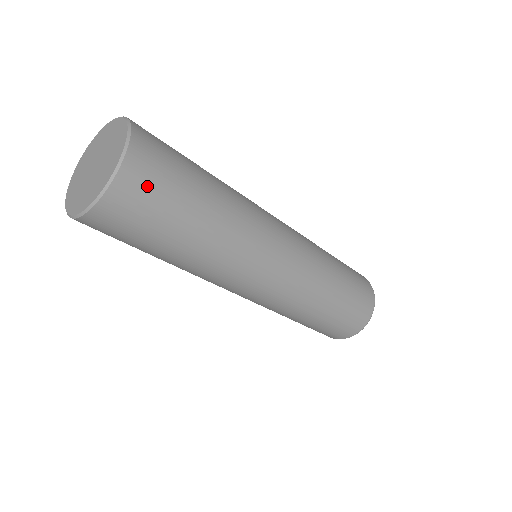
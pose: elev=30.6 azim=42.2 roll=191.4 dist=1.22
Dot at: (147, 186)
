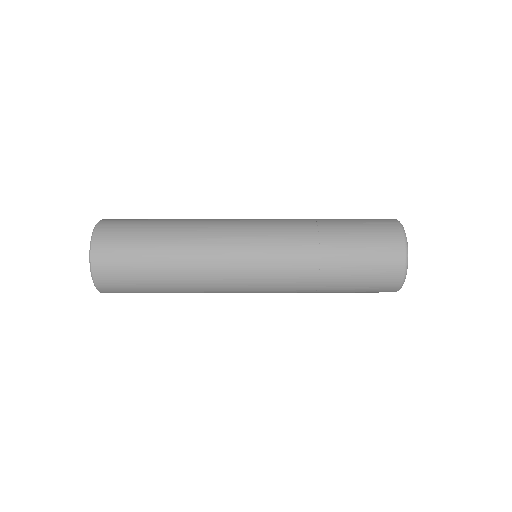
Dot at: occluded
